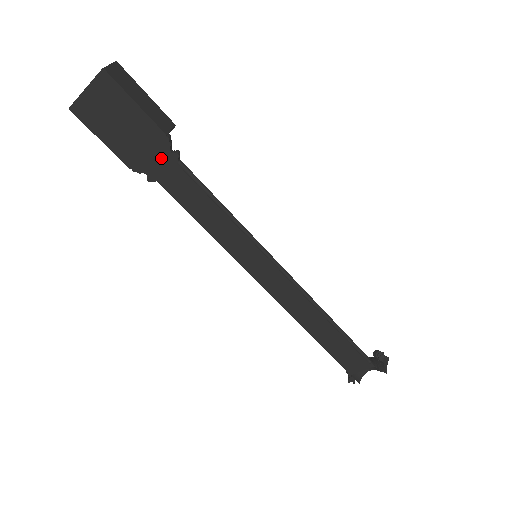
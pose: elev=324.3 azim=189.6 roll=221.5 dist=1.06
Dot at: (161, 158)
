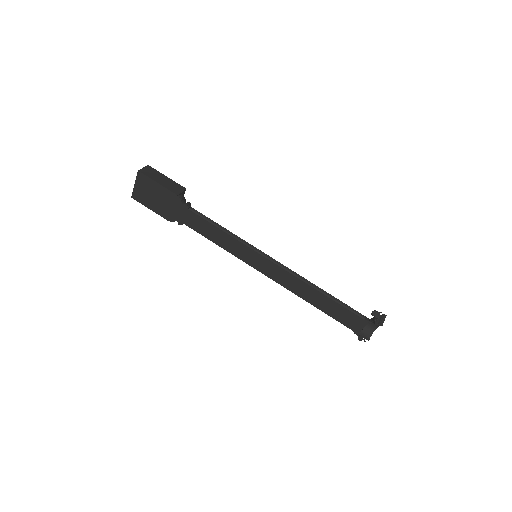
Dot at: (180, 209)
